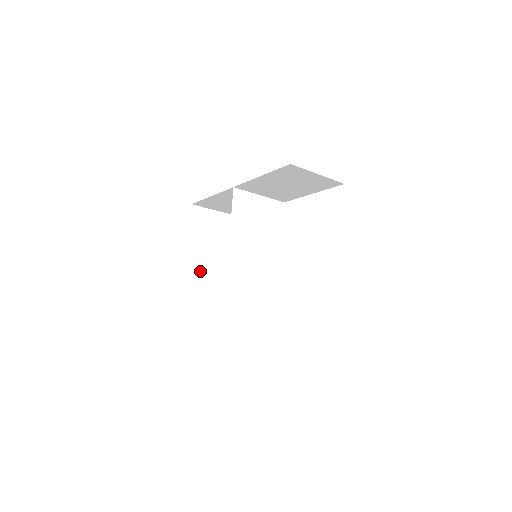
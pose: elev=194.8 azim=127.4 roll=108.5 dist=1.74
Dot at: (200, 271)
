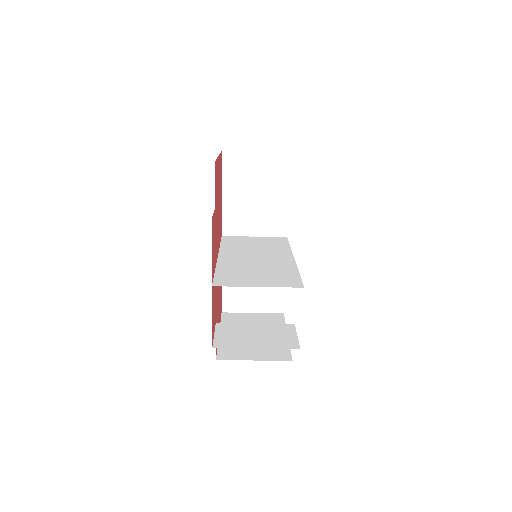
Dot at: (238, 348)
